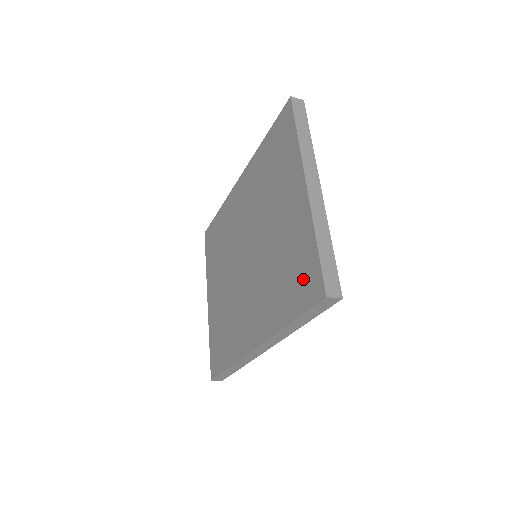
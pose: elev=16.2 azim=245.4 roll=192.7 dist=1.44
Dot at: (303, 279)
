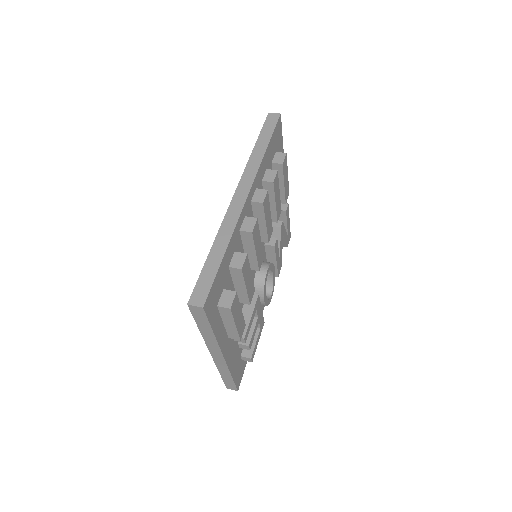
Dot at: occluded
